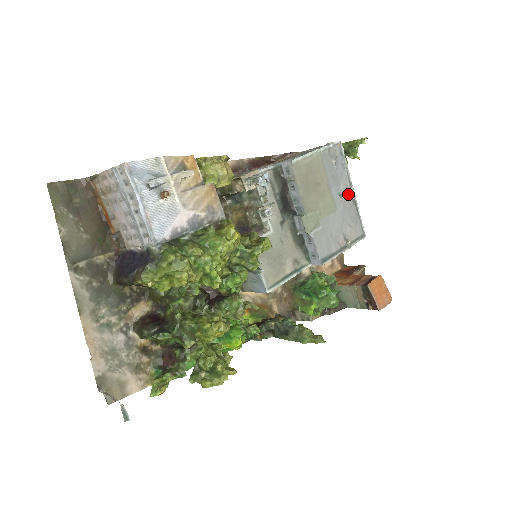
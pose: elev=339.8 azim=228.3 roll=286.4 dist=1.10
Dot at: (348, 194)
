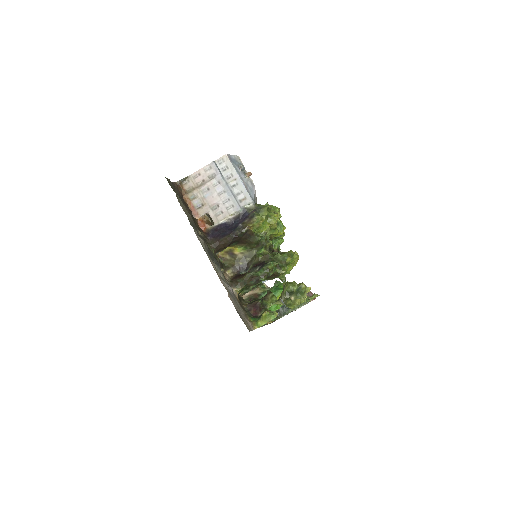
Dot at: occluded
